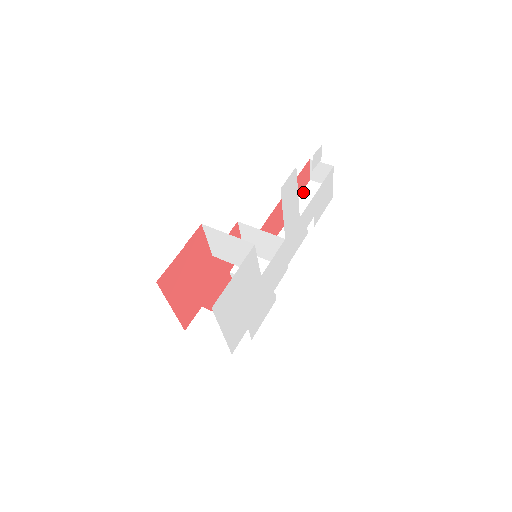
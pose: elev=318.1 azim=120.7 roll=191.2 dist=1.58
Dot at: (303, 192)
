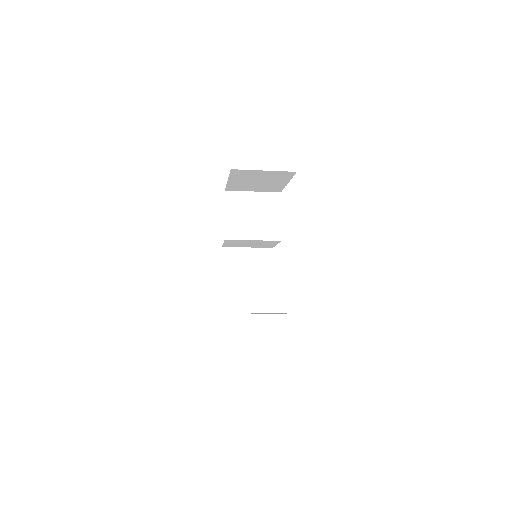
Dot at: occluded
